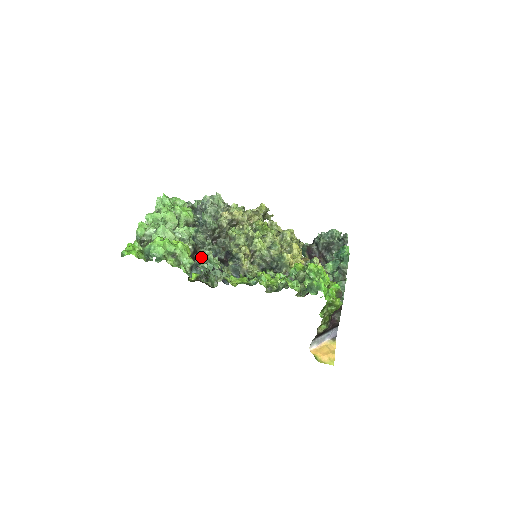
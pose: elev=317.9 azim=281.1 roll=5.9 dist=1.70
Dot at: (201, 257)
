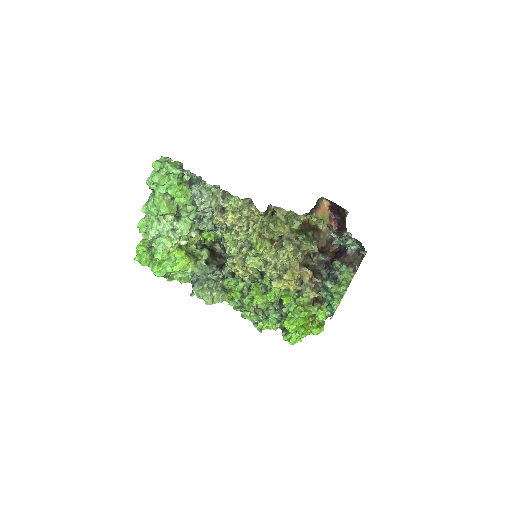
Dot at: occluded
